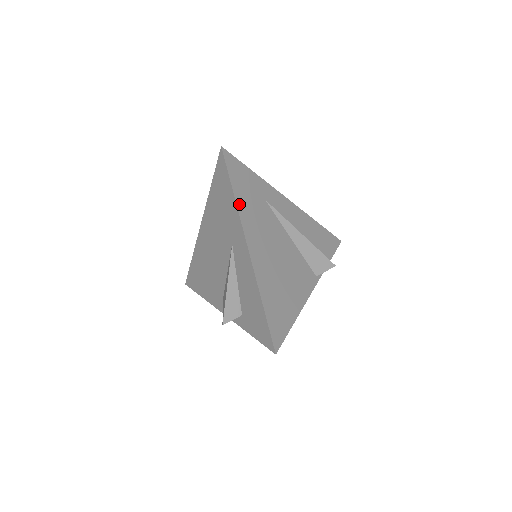
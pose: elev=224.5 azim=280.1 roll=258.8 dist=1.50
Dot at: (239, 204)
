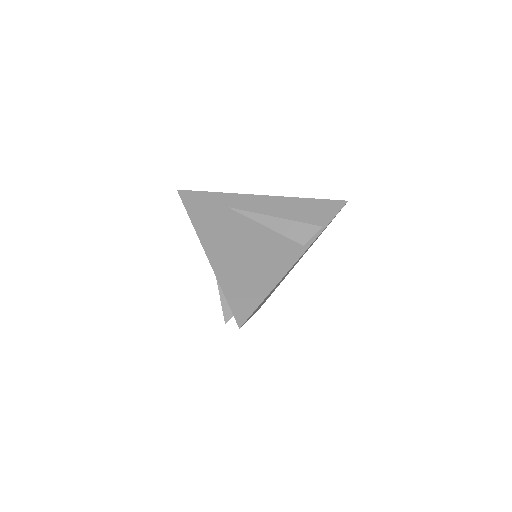
Dot at: (195, 222)
